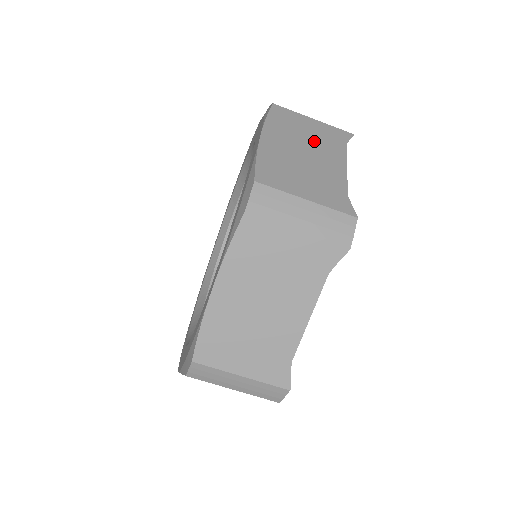
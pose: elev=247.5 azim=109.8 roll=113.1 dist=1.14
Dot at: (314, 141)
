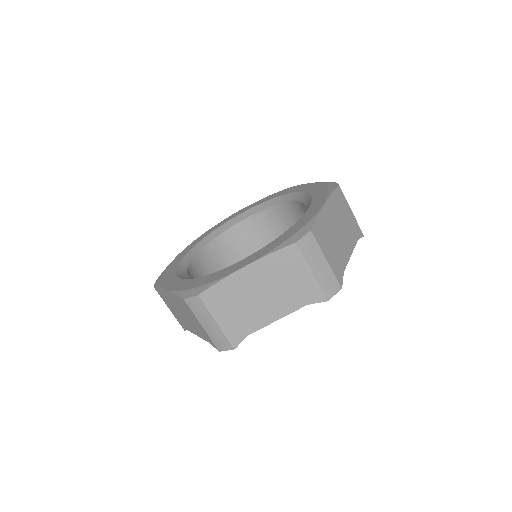
Dot at: (346, 226)
